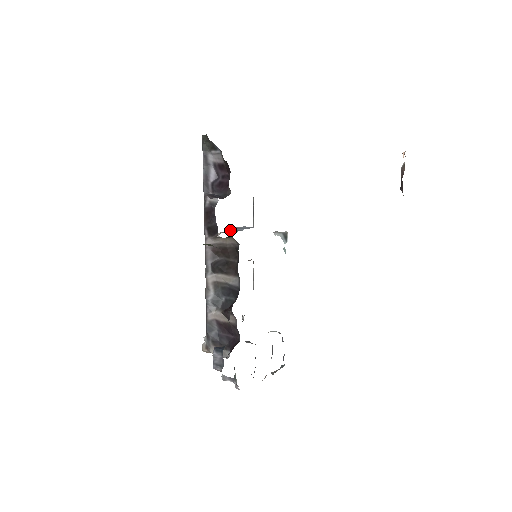
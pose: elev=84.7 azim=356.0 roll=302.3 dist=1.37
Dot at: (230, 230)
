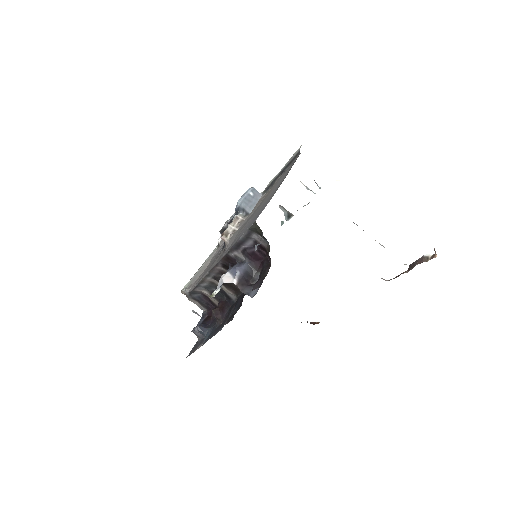
Dot at: (238, 205)
